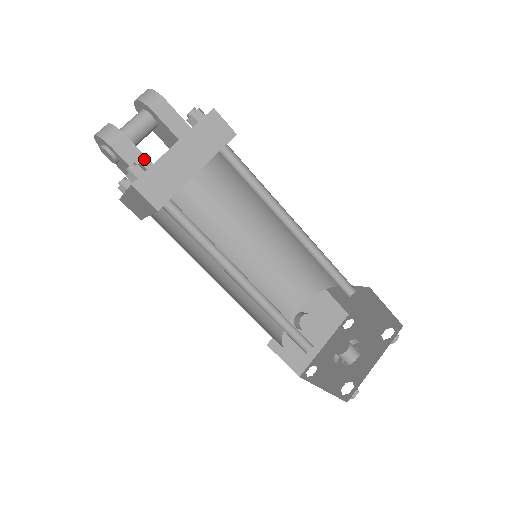
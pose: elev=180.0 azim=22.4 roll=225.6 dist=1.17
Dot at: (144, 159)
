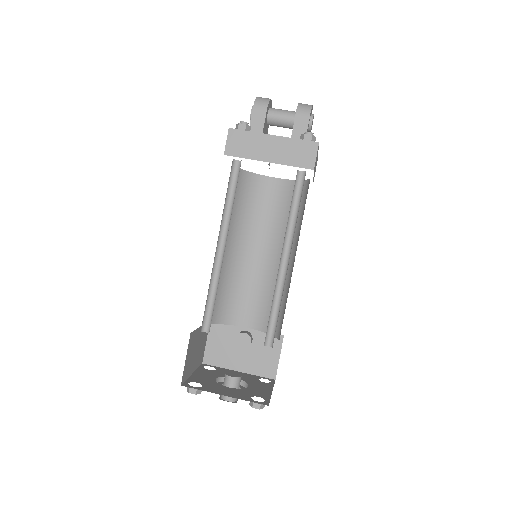
Dot at: (260, 131)
